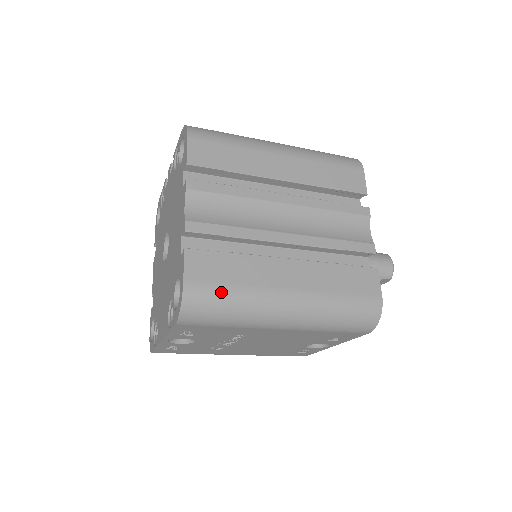
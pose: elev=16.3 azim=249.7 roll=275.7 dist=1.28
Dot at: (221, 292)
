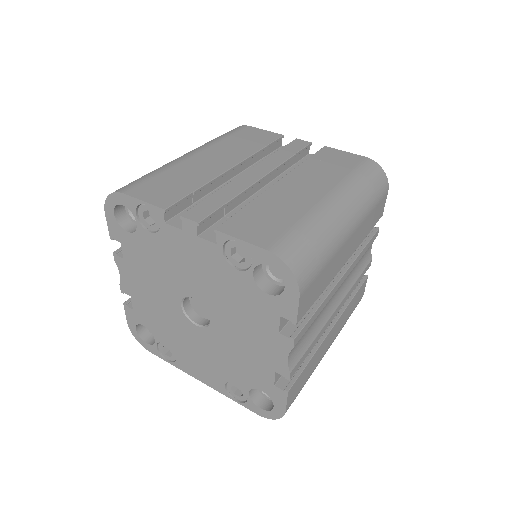
Dot at: occluded
